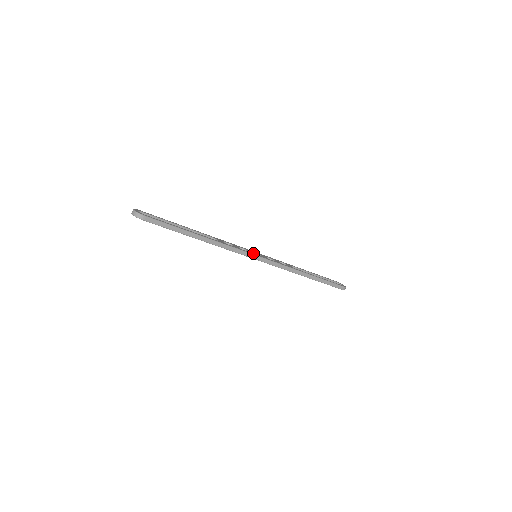
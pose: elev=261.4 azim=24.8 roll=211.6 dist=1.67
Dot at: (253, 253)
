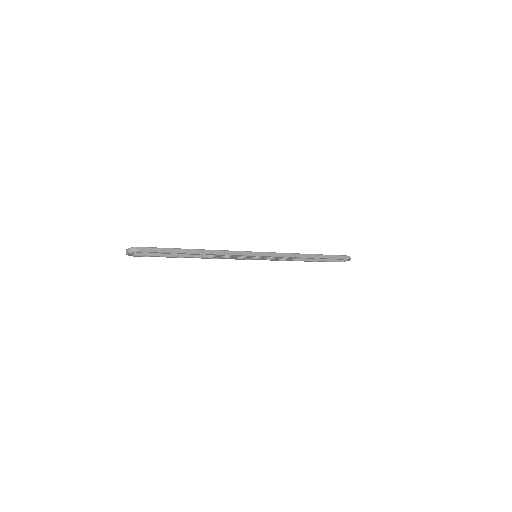
Dot at: occluded
